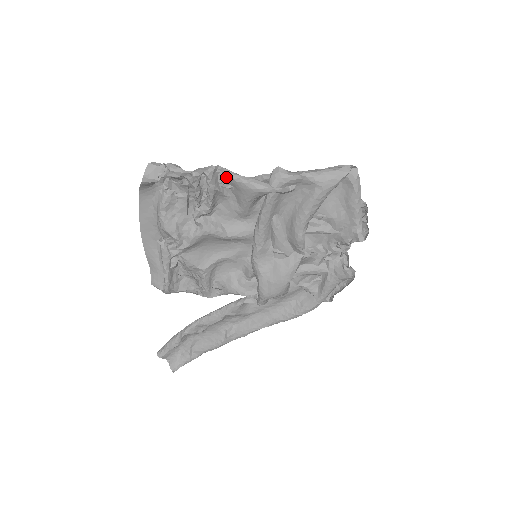
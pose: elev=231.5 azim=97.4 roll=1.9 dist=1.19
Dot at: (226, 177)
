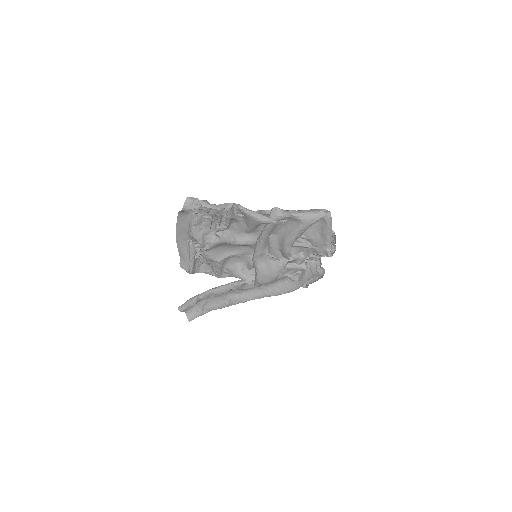
Dot at: (240, 210)
